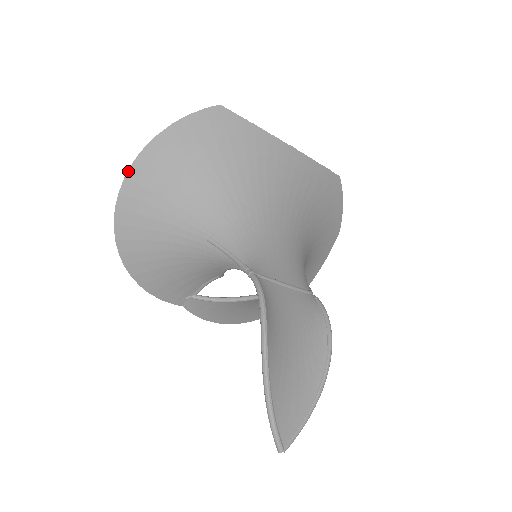
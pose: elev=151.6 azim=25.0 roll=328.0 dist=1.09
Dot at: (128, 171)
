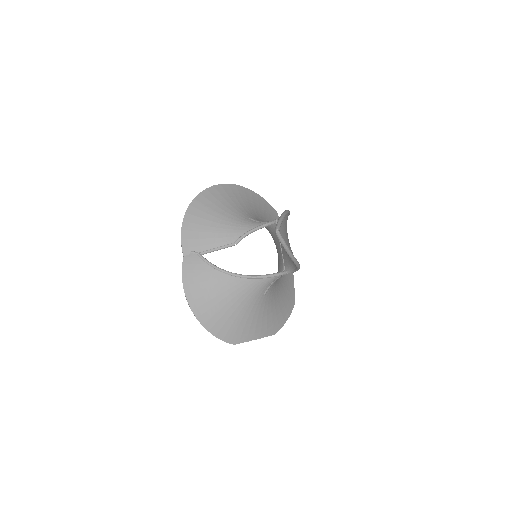
Dot at: (231, 184)
